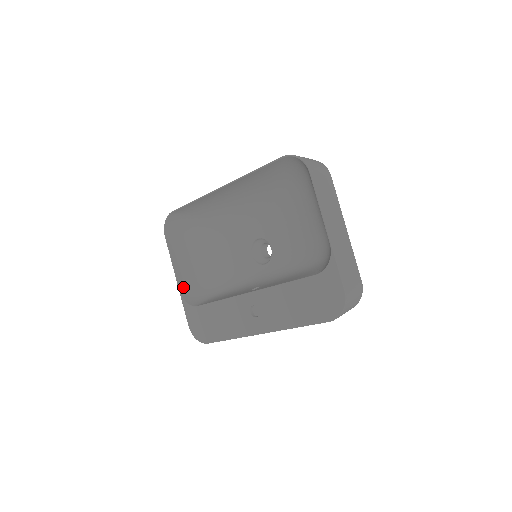
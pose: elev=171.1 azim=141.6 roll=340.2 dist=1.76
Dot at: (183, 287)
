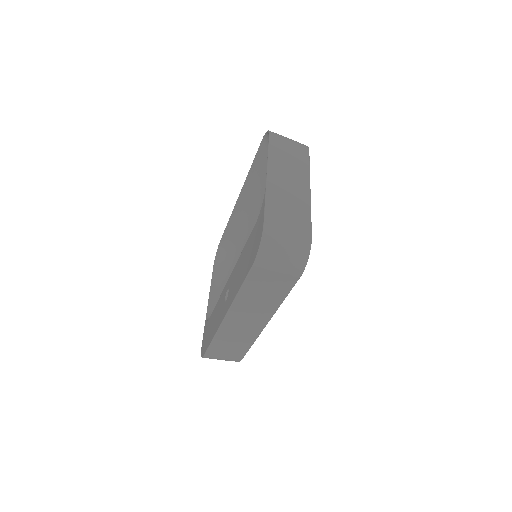
Dot at: (212, 309)
